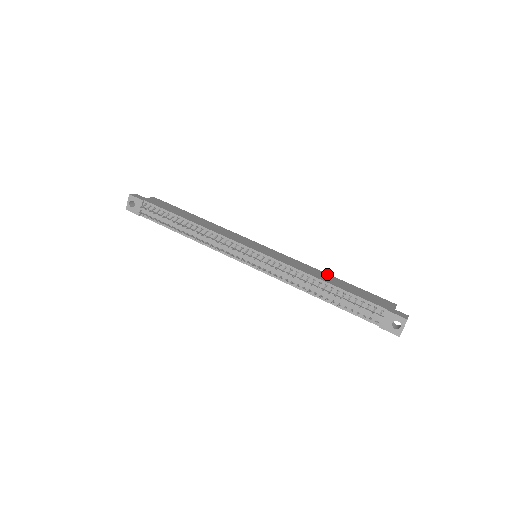
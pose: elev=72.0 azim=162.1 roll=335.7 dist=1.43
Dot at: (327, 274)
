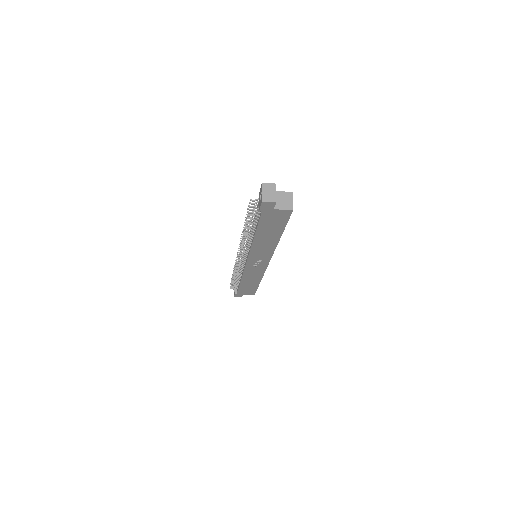
Dot at: occluded
